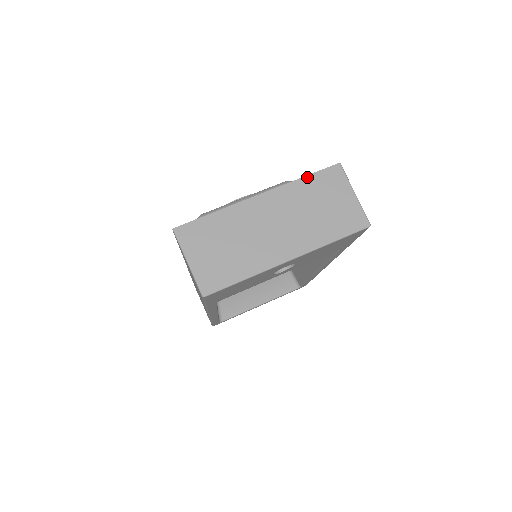
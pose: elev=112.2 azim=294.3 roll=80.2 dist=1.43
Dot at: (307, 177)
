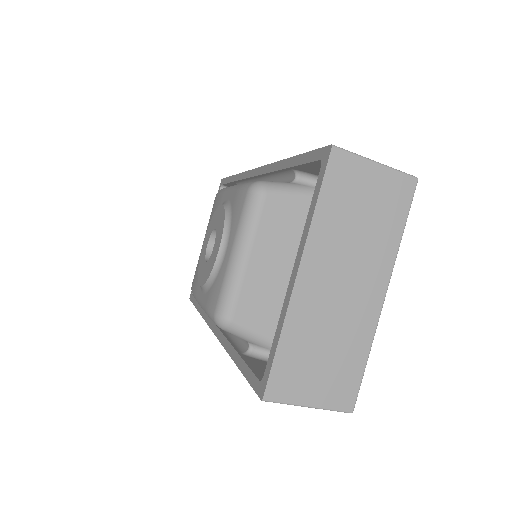
Dot at: (319, 200)
